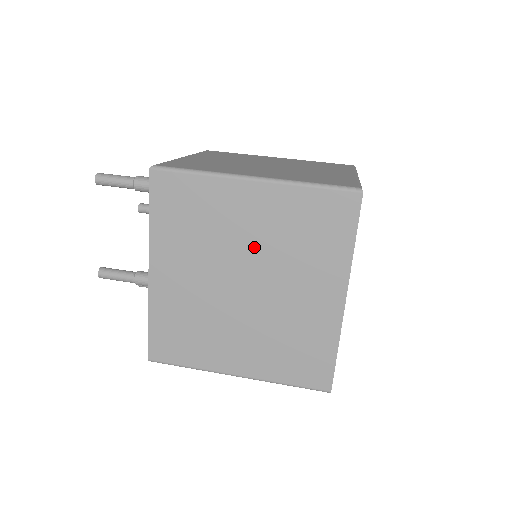
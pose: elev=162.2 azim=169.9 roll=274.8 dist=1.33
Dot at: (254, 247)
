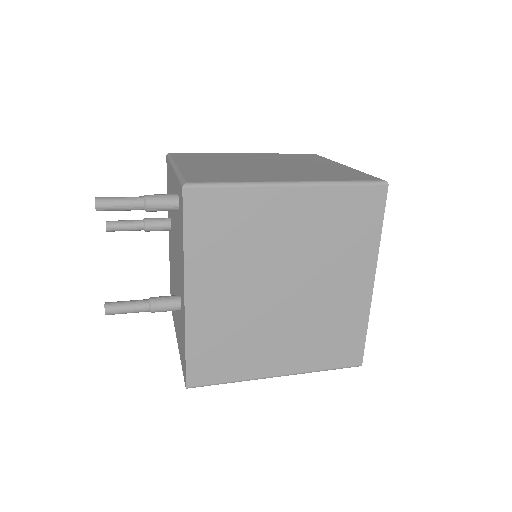
Dot at: (294, 250)
